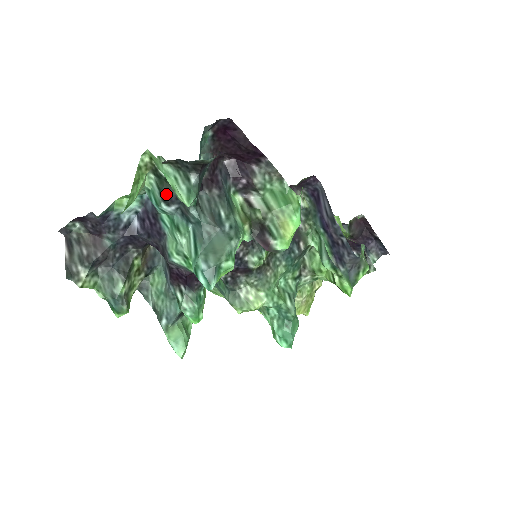
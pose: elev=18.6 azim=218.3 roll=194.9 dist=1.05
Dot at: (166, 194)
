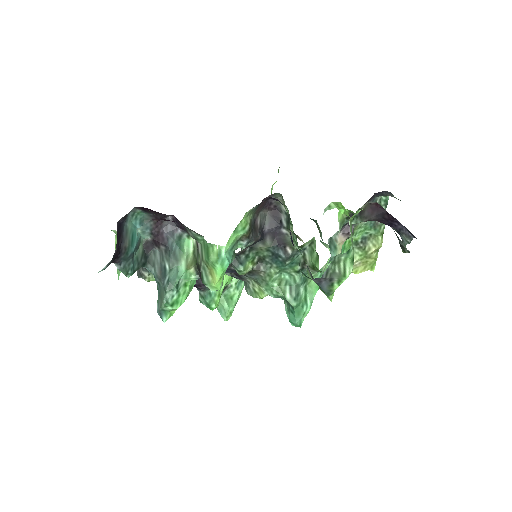
Dot at: occluded
